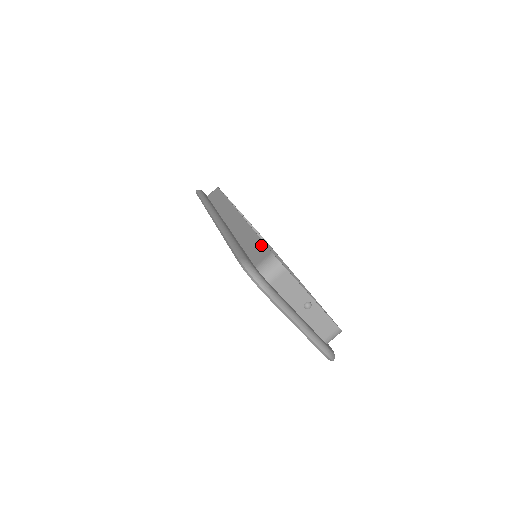
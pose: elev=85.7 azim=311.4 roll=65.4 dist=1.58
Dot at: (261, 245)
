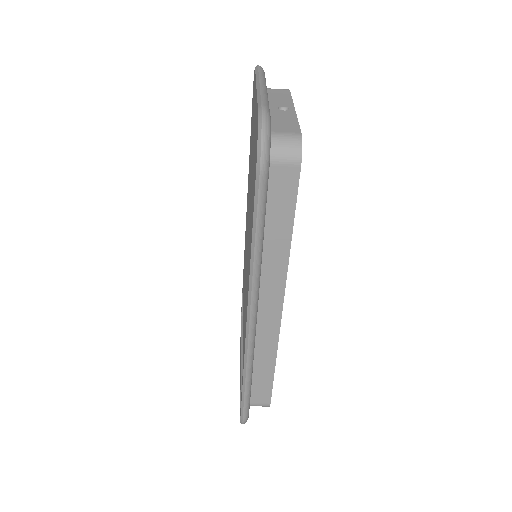
Dot at: (269, 389)
